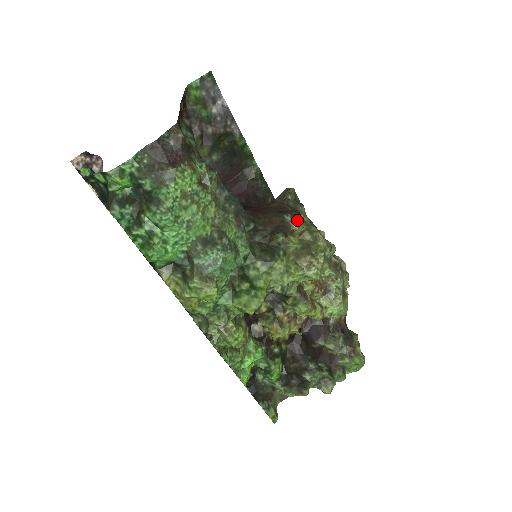
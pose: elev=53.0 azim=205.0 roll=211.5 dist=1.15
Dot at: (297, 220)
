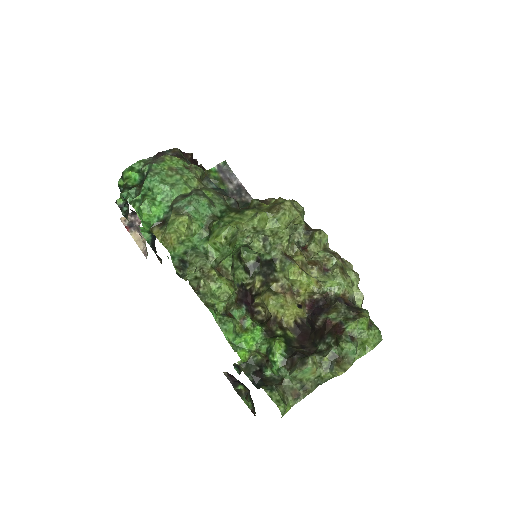
Dot at: (275, 199)
